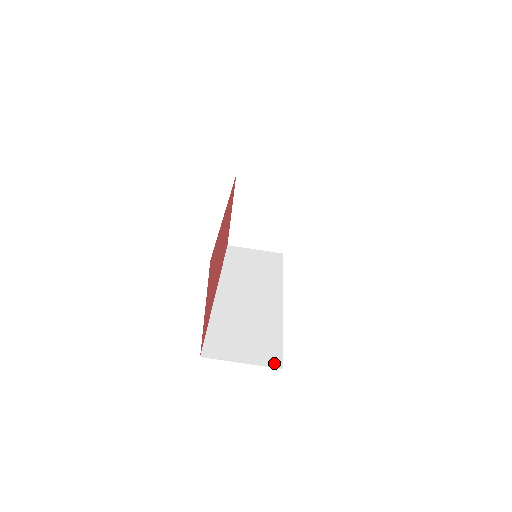
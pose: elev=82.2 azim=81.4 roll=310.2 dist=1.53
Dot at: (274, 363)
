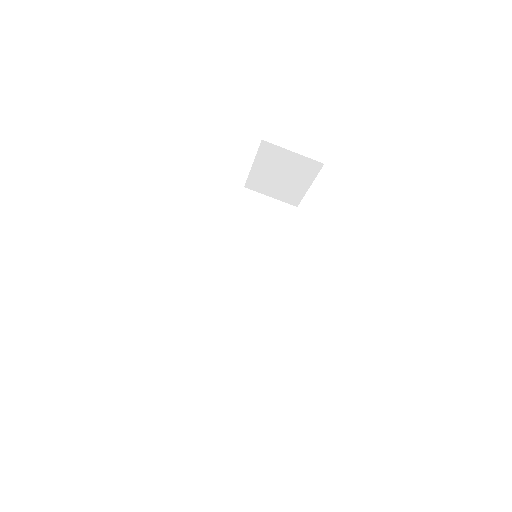
Dot at: (244, 366)
